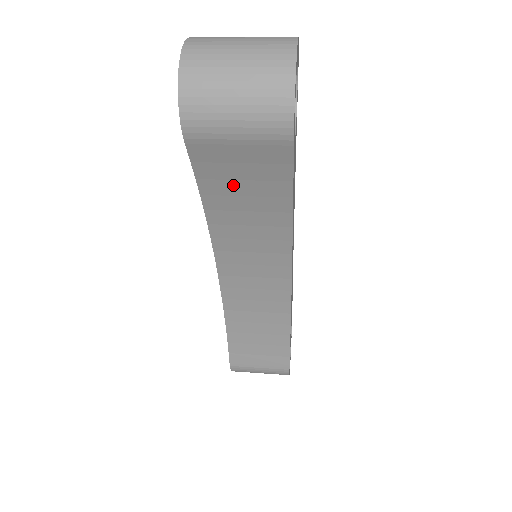
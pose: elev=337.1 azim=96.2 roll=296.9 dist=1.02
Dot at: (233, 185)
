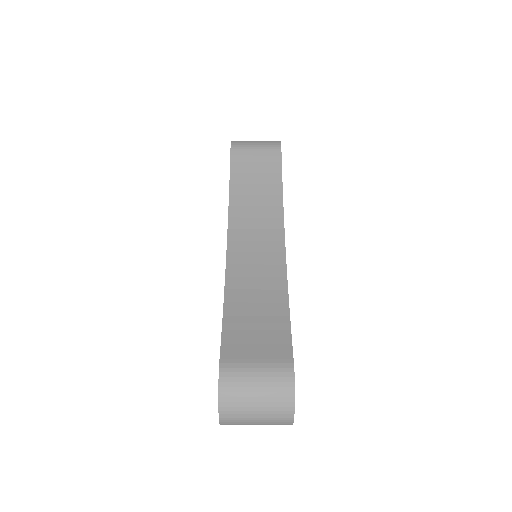
Dot at: (250, 177)
